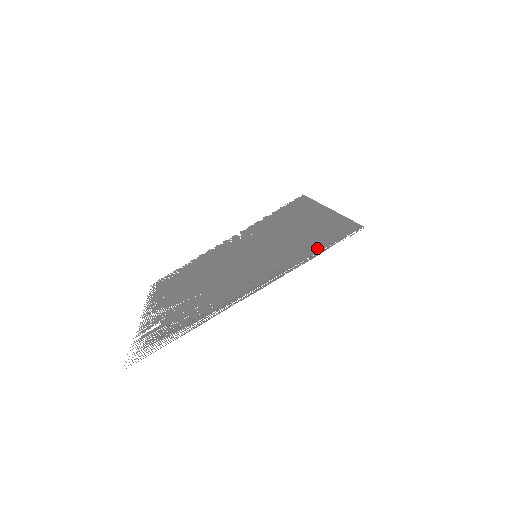
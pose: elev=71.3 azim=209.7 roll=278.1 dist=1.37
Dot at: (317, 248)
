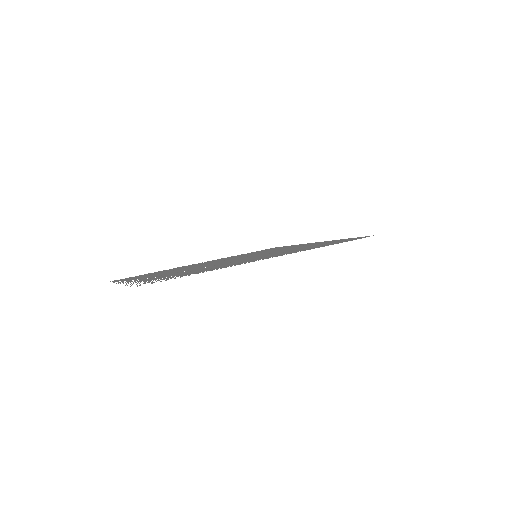
Dot at: (334, 243)
